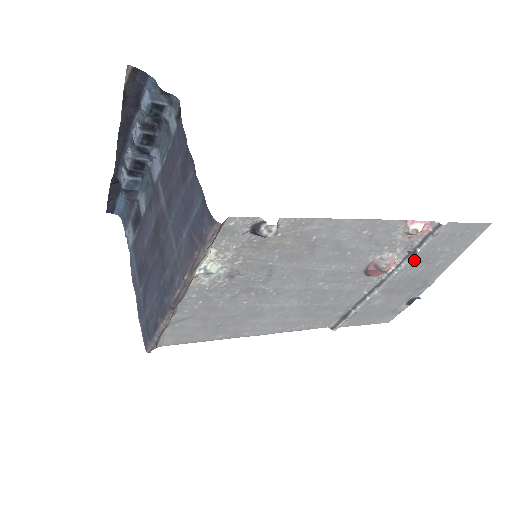
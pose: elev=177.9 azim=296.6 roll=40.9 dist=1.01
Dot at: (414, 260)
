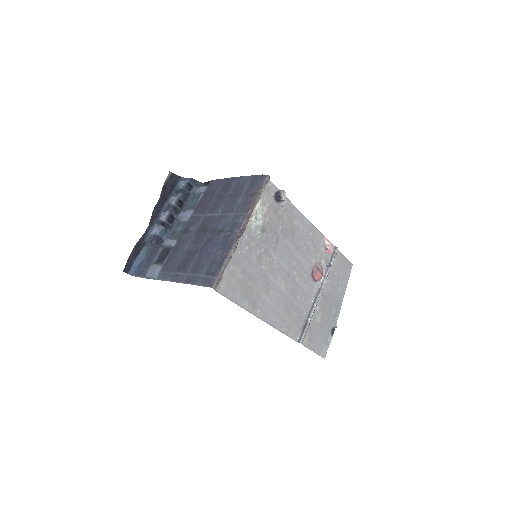
Dot at: (330, 278)
